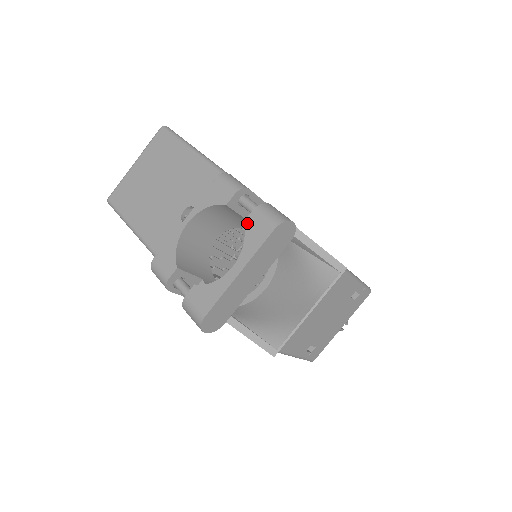
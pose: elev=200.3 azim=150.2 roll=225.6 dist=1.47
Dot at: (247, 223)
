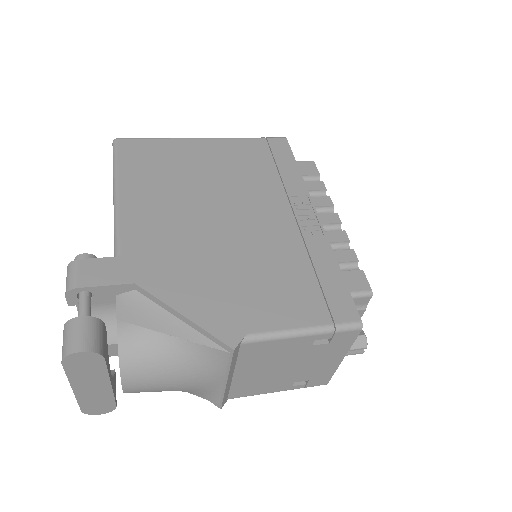
Dot at: occluded
